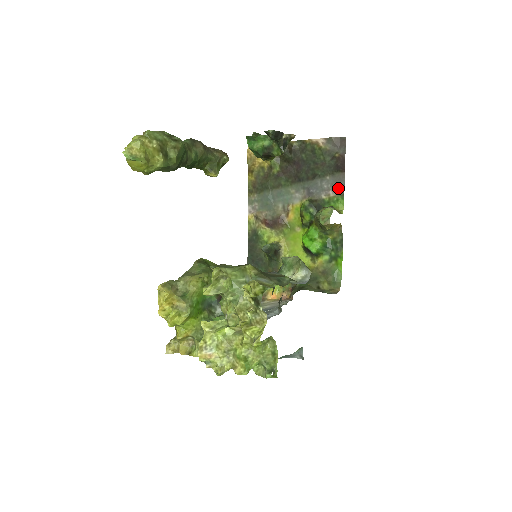
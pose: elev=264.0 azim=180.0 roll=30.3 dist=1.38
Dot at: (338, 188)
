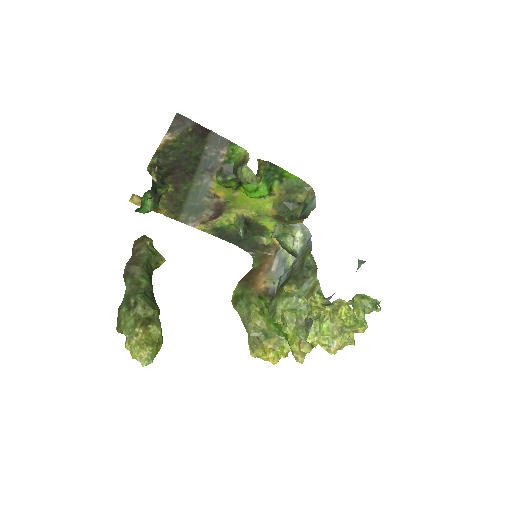
Dot at: (222, 144)
